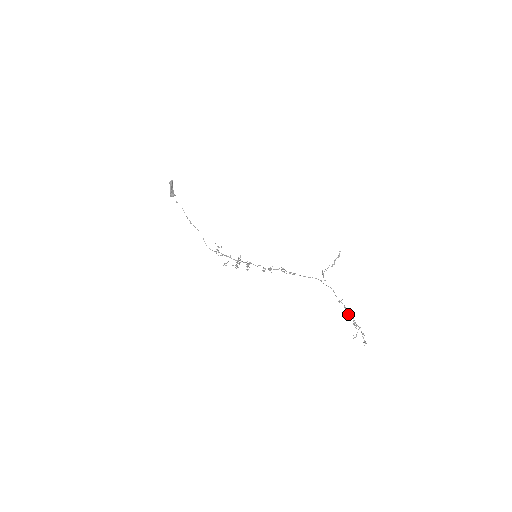
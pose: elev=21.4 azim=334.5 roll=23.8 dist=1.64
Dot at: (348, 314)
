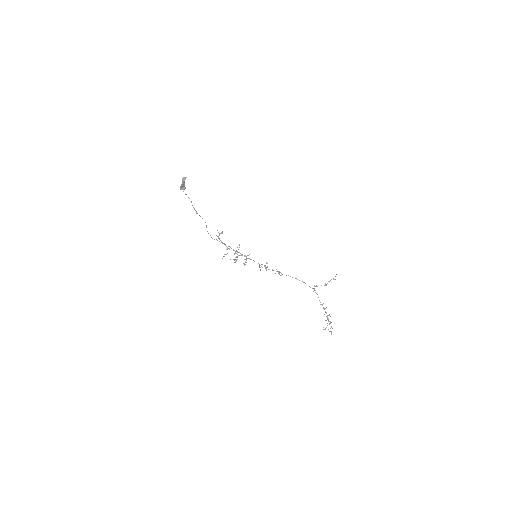
Dot at: occluded
